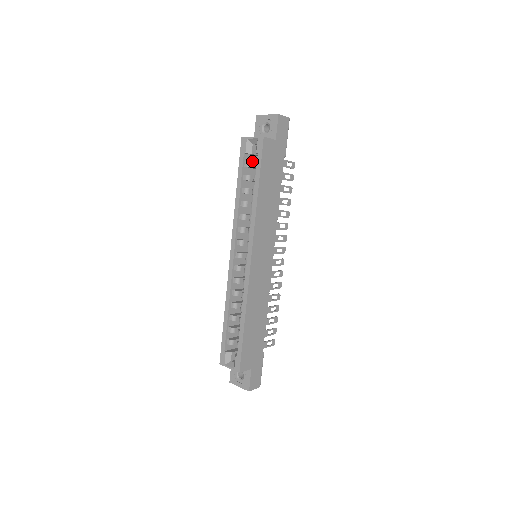
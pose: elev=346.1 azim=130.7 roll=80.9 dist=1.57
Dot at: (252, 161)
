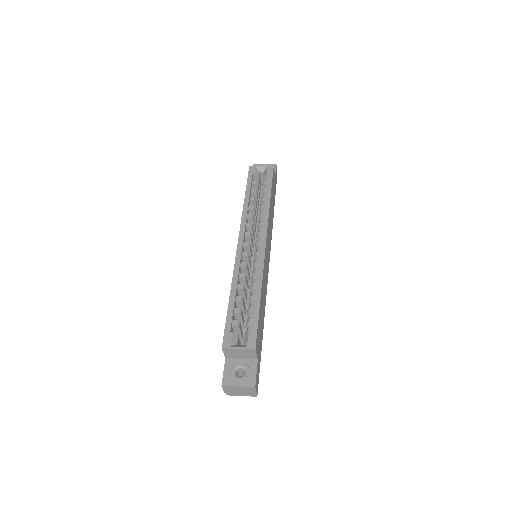
Dot at: occluded
